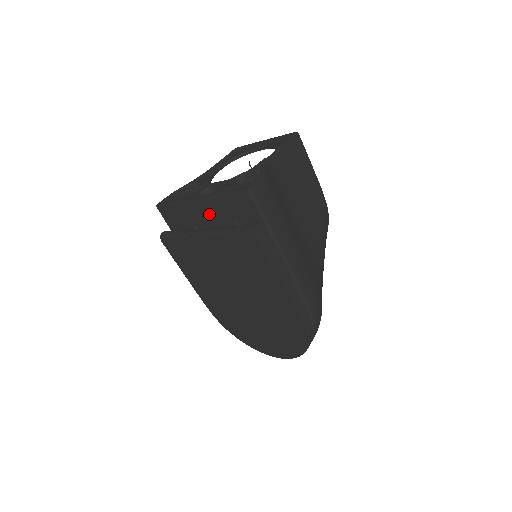
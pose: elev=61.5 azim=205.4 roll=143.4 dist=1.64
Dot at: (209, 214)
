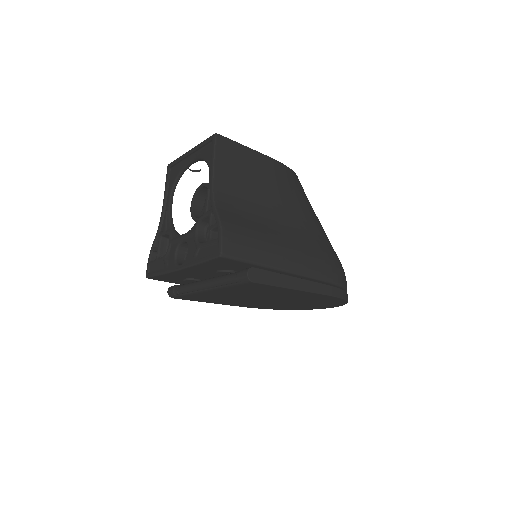
Dot at: (198, 273)
